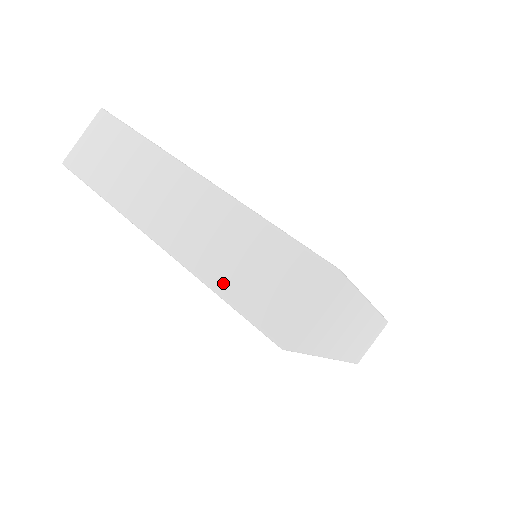
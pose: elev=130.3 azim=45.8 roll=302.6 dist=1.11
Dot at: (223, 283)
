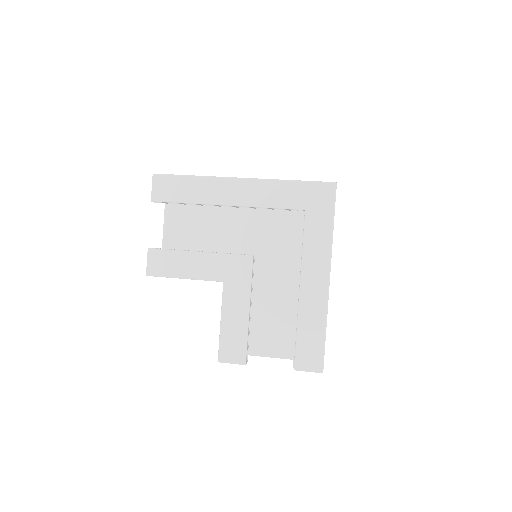
Dot at: occluded
